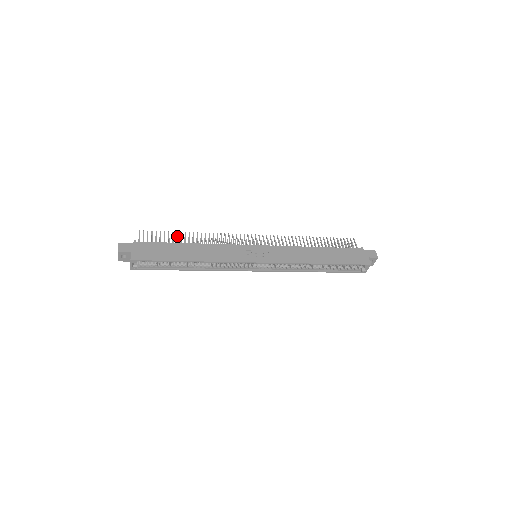
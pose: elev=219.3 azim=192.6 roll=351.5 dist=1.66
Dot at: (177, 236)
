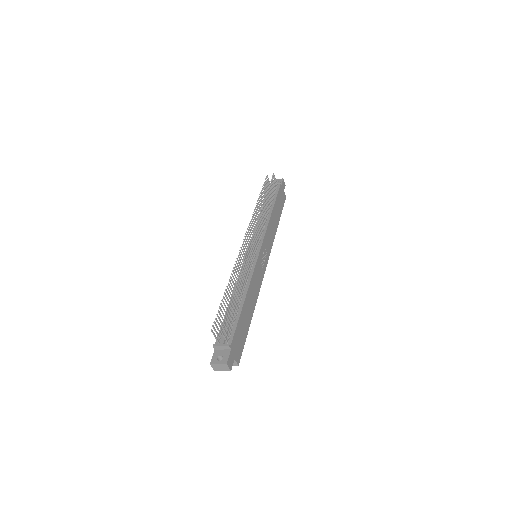
Dot at: (235, 301)
